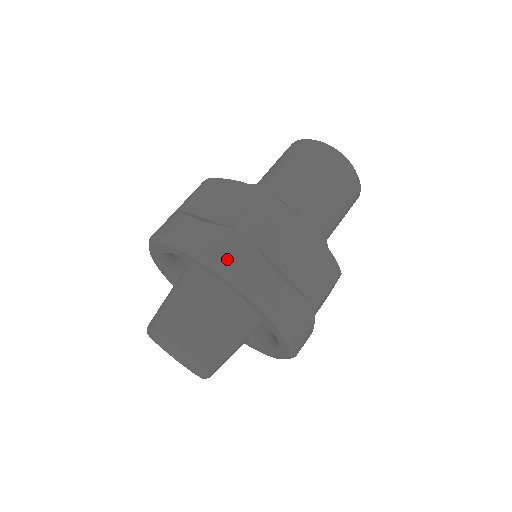
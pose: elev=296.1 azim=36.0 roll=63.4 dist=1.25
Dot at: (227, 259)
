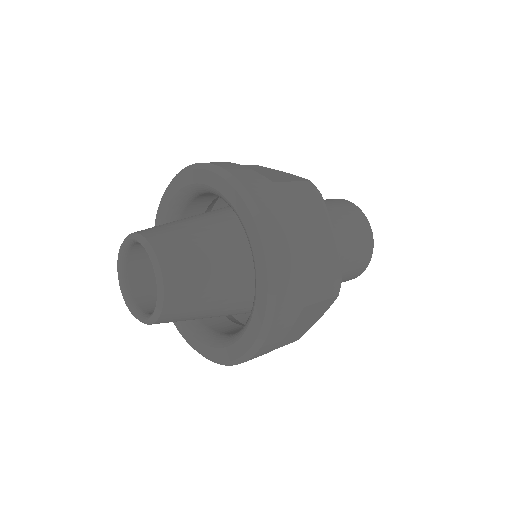
Dot at: (258, 194)
